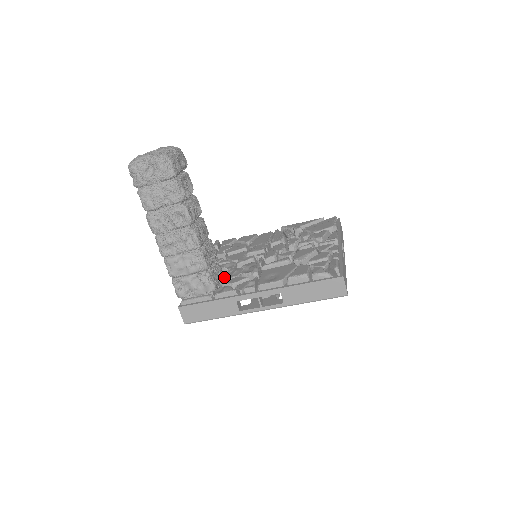
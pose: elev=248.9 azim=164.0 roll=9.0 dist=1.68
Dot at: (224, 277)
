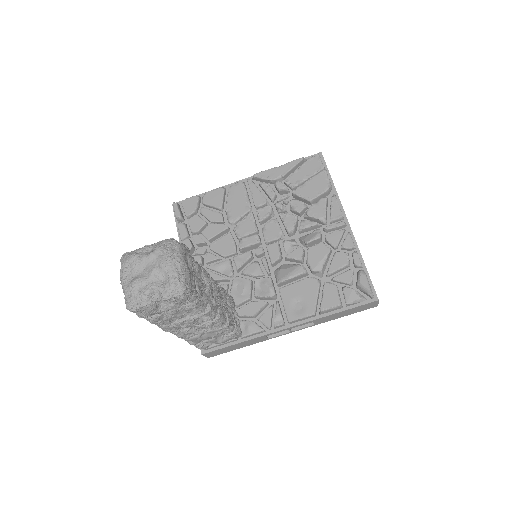
Dot at: (234, 300)
